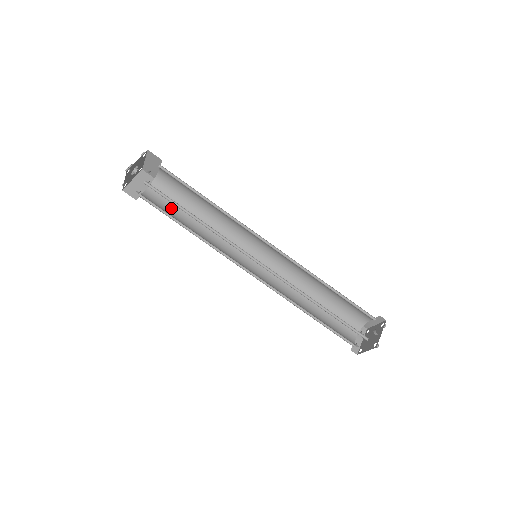
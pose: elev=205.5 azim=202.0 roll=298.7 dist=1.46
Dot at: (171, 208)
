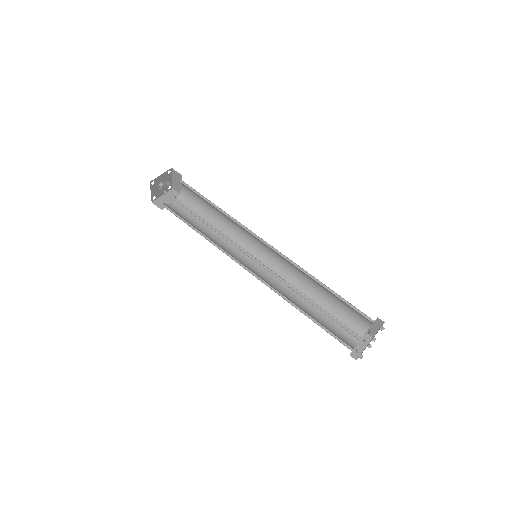
Dot at: (190, 217)
